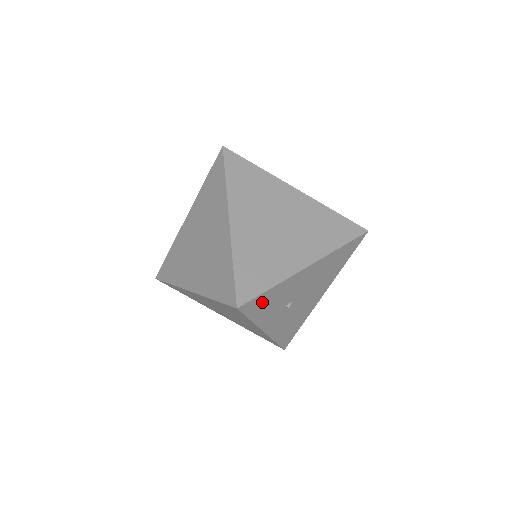
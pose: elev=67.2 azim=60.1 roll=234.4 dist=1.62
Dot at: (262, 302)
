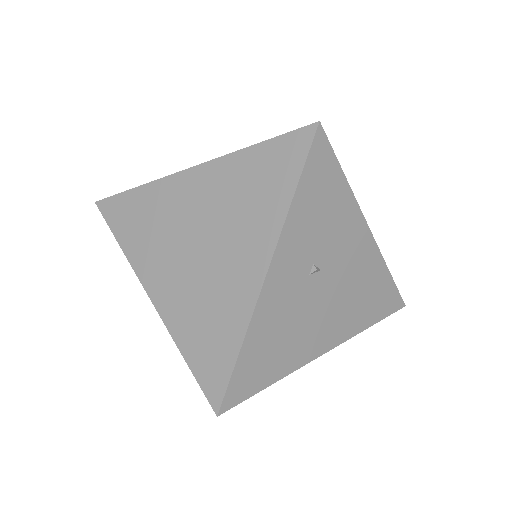
Dot at: (324, 182)
